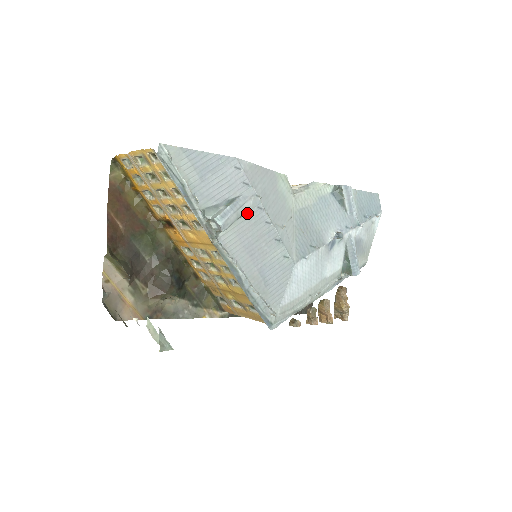
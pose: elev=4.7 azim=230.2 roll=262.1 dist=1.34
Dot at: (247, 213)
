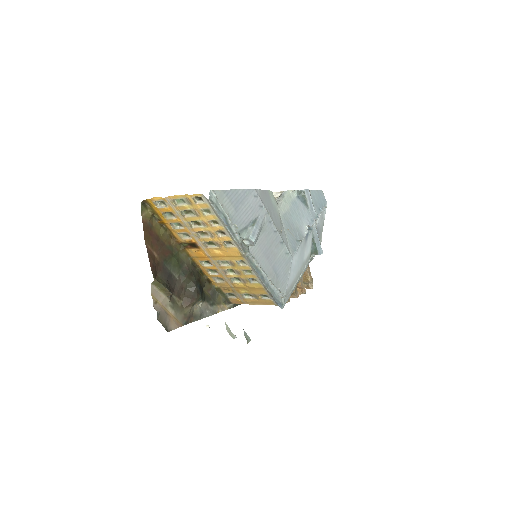
Dot at: (263, 228)
